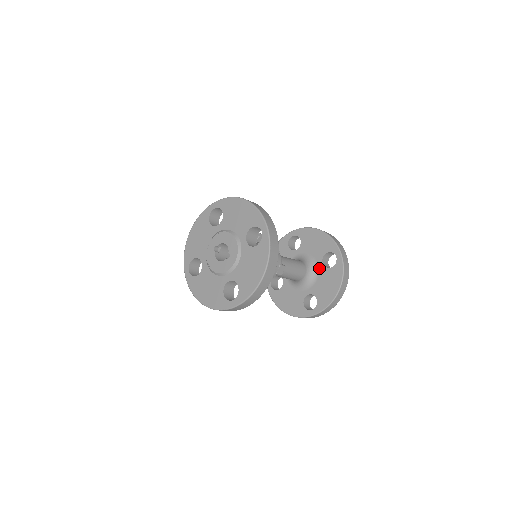
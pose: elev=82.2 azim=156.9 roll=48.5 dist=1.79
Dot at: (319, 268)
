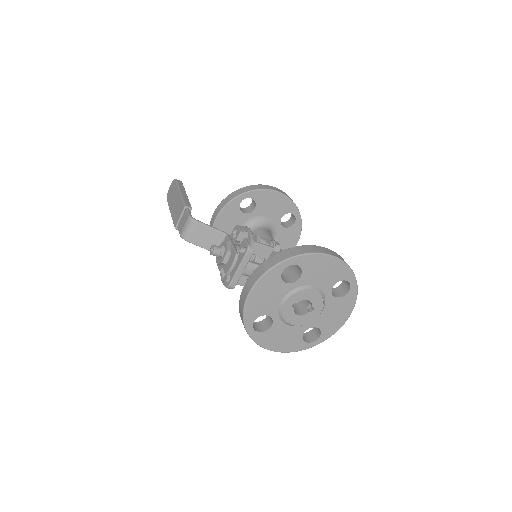
Dot at: (277, 229)
